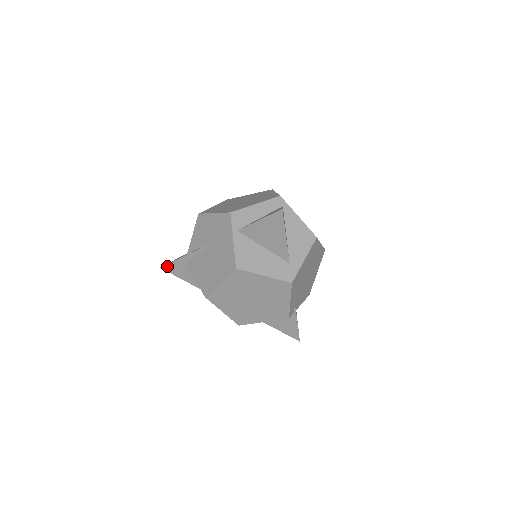
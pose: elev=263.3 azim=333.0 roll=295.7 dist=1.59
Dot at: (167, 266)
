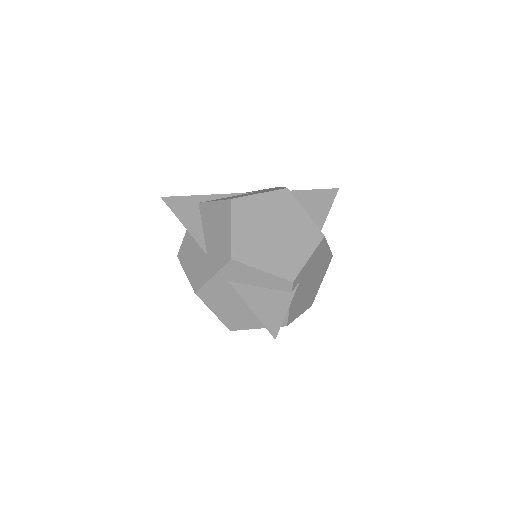
Dot at: (172, 198)
